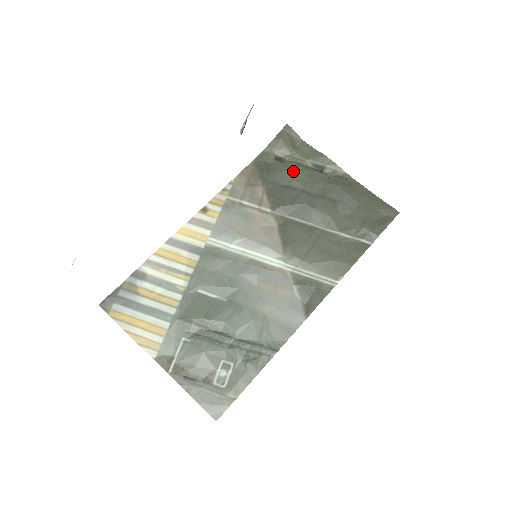
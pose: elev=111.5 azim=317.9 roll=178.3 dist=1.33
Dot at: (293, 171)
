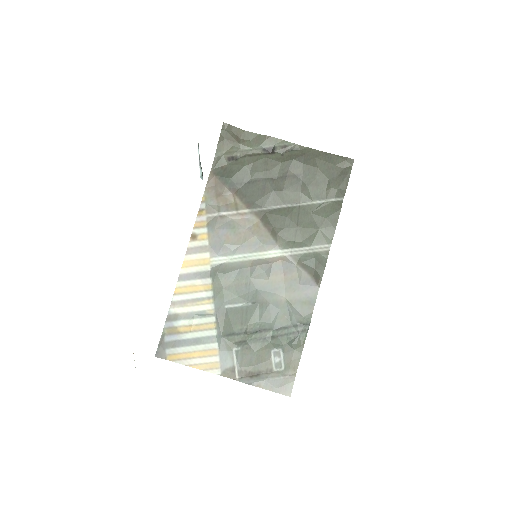
Dot at: (249, 165)
